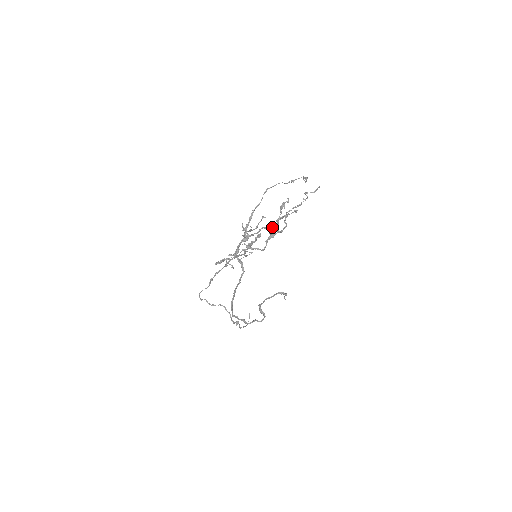
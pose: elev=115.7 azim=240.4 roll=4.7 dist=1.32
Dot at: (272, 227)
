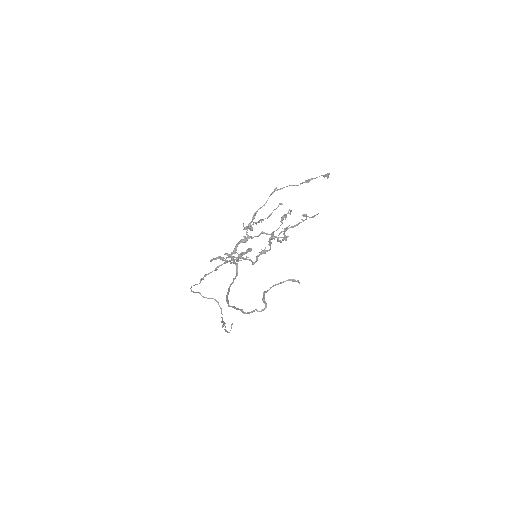
Dot at: (272, 234)
